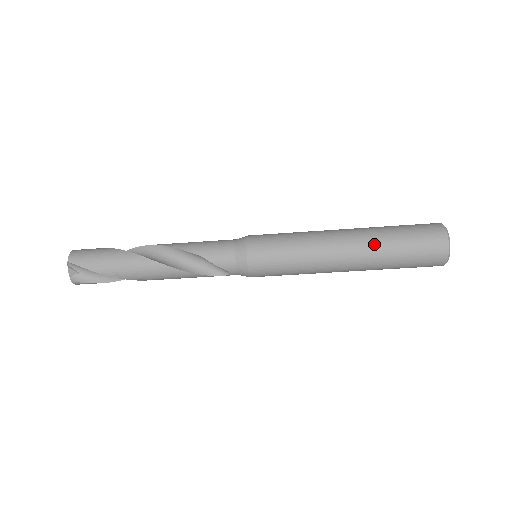
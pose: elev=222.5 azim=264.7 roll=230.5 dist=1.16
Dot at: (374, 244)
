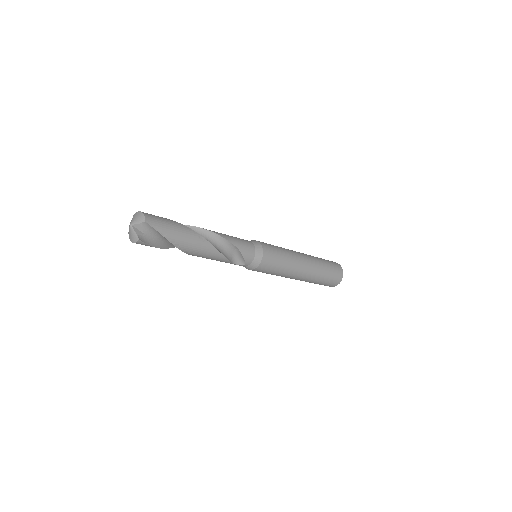
Dot at: (318, 267)
